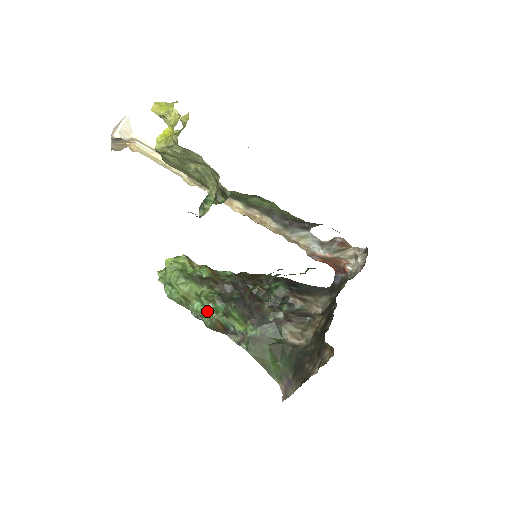
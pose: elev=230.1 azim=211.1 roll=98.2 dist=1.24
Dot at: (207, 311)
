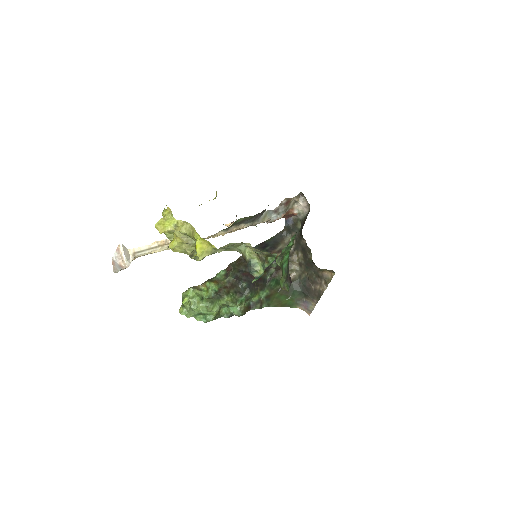
Dot at: (233, 308)
